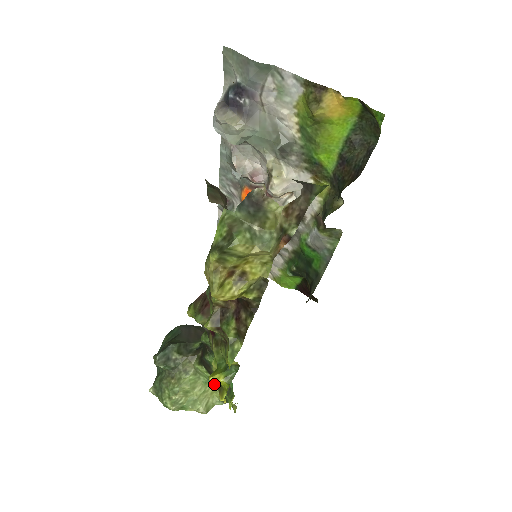
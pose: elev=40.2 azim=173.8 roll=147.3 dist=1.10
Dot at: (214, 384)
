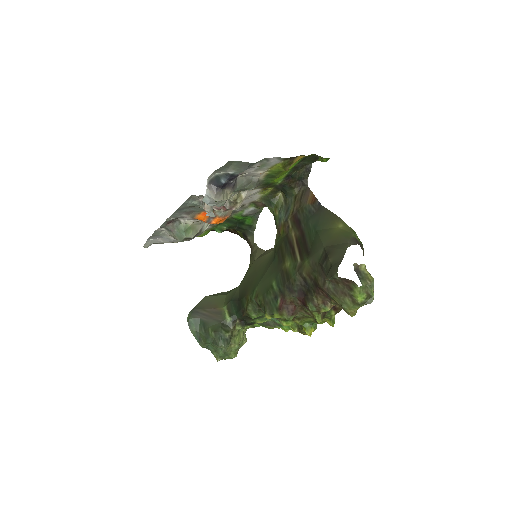
Dot at: occluded
